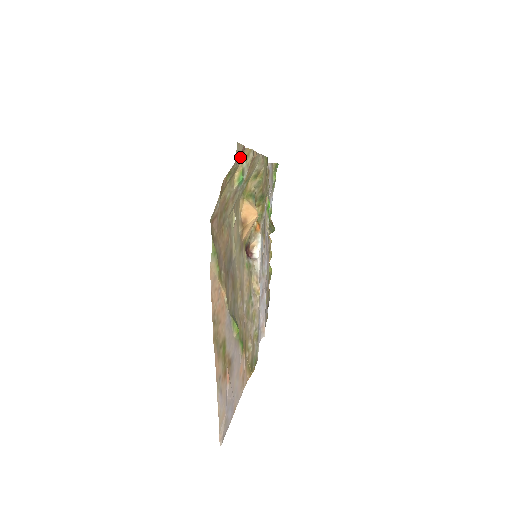
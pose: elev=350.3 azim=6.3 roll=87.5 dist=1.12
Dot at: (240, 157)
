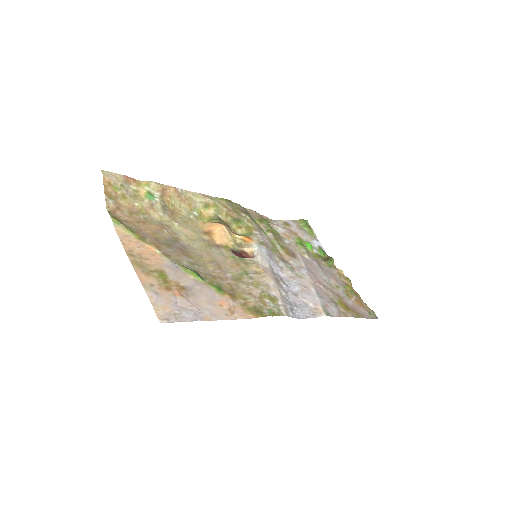
Dot at: (132, 183)
